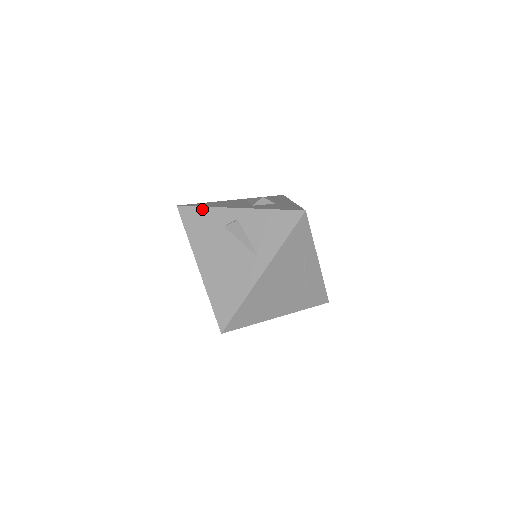
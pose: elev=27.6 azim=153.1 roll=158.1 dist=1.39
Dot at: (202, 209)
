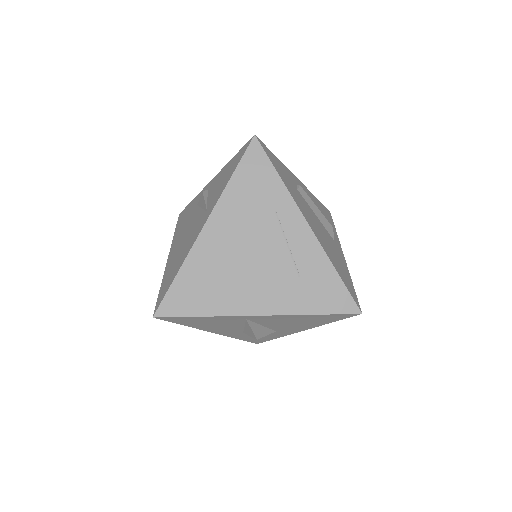
Dot at: (191, 203)
